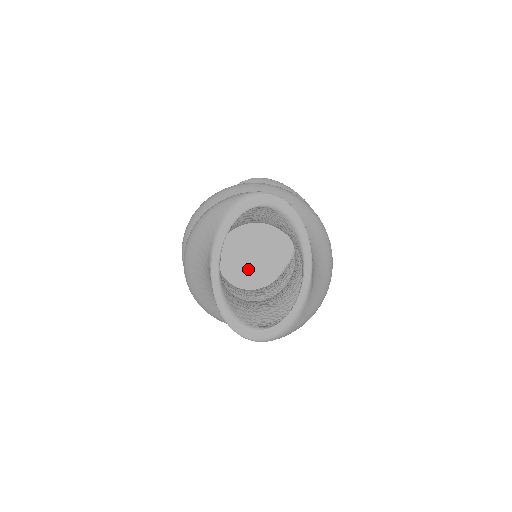
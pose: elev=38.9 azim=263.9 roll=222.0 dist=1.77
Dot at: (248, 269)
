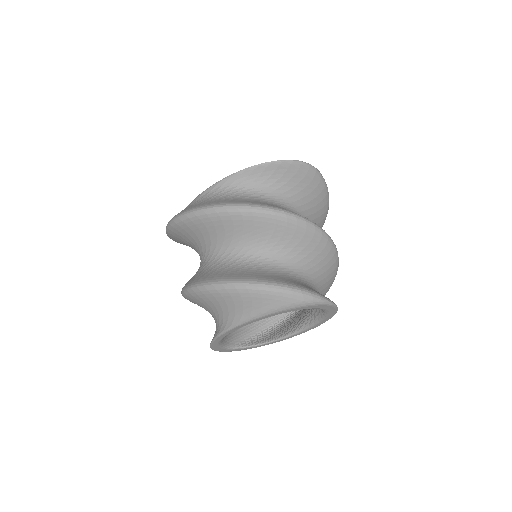
Dot at: occluded
